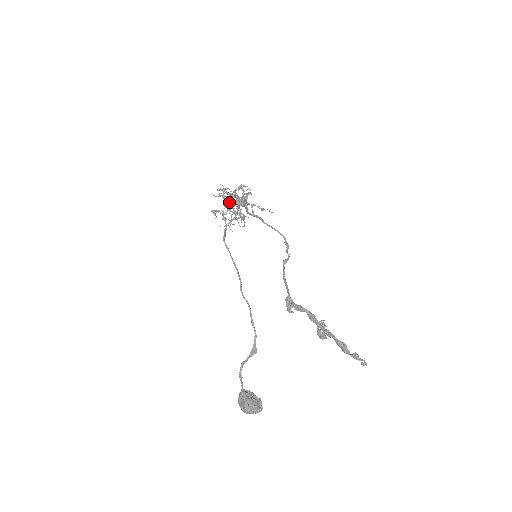
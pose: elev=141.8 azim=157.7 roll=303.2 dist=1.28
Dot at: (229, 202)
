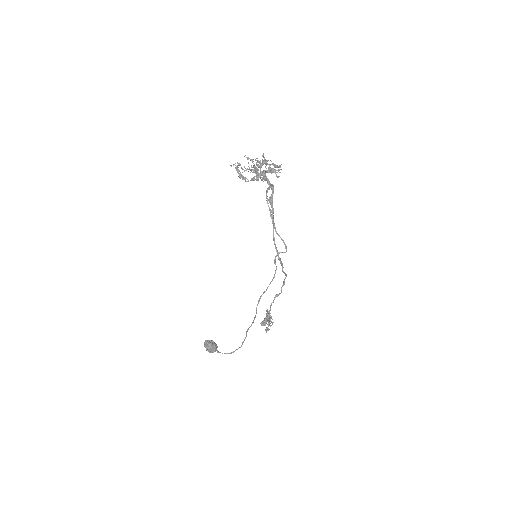
Dot at: occluded
